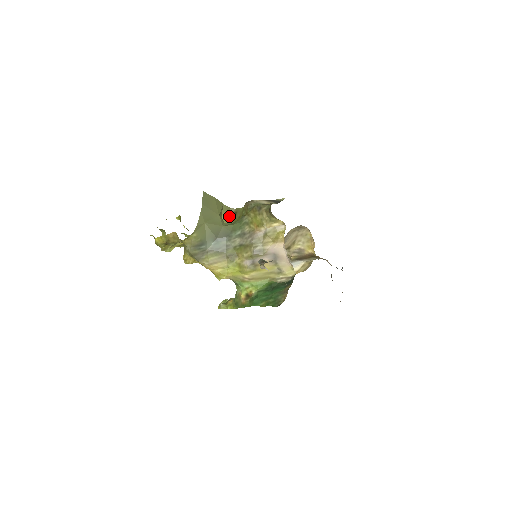
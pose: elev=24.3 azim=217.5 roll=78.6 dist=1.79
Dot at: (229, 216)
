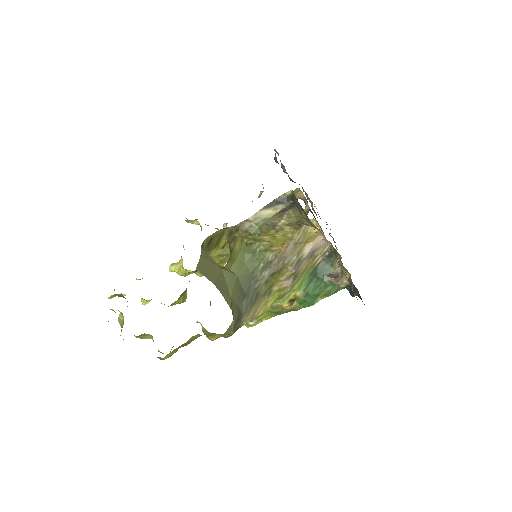
Dot at: (205, 249)
